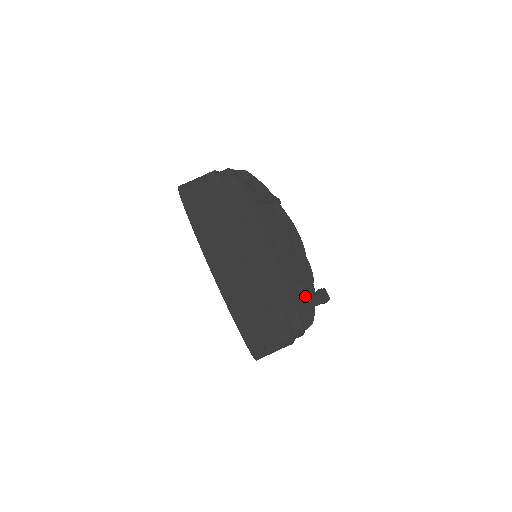
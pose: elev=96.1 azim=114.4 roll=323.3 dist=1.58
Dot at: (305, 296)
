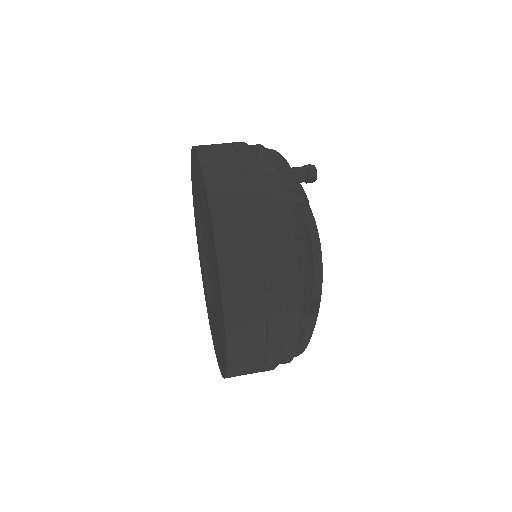
Dot at: (281, 156)
